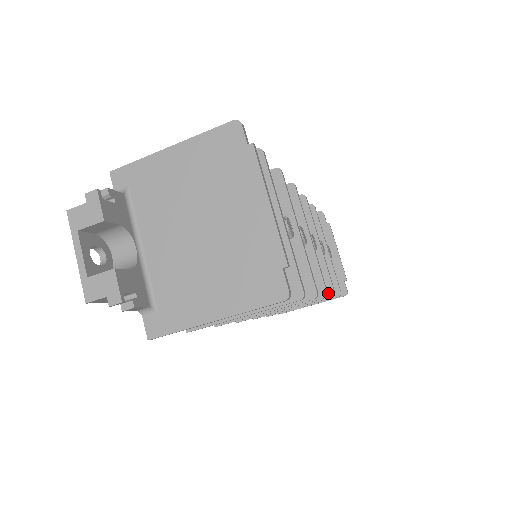
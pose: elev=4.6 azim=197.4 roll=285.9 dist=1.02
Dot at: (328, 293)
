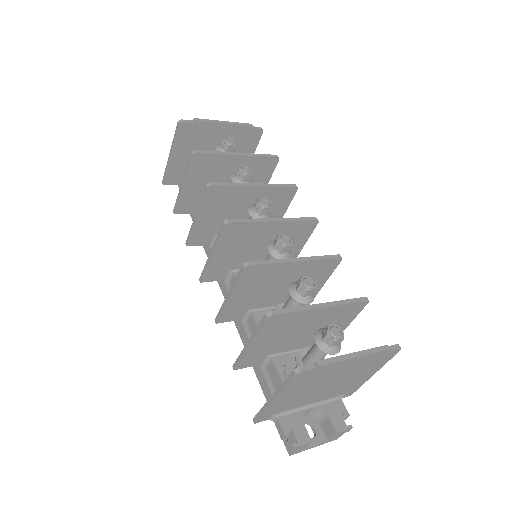
Dot at: (293, 191)
